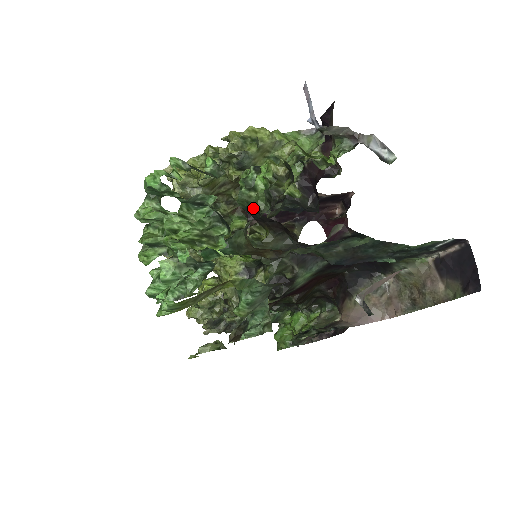
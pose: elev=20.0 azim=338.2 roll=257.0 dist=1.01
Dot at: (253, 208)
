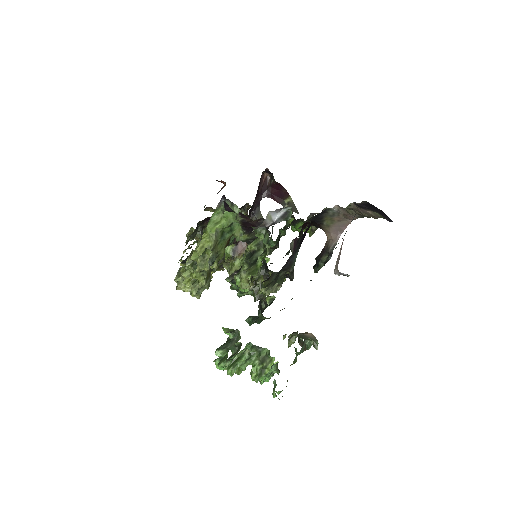
Dot at: occluded
